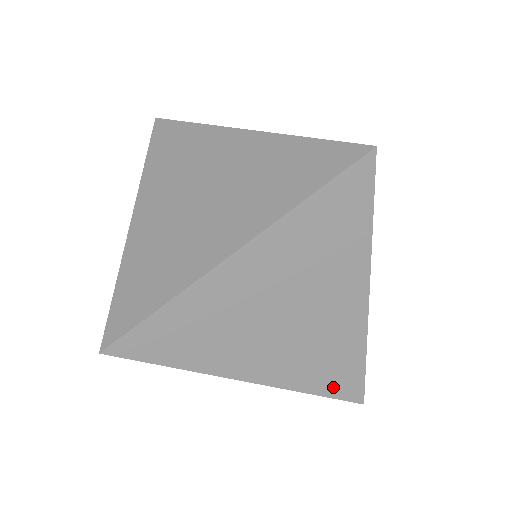
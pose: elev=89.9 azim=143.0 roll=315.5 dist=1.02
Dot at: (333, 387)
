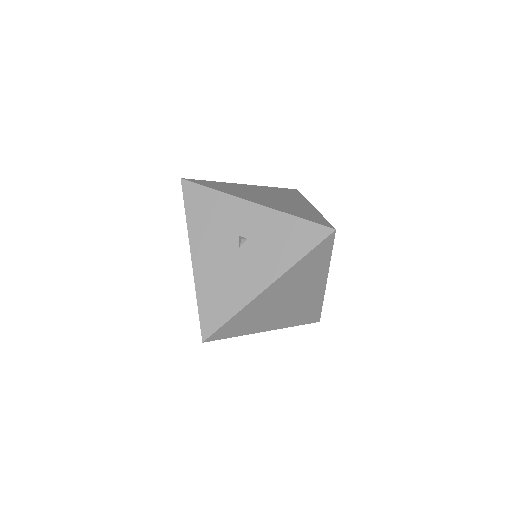
Dot at: occluded
